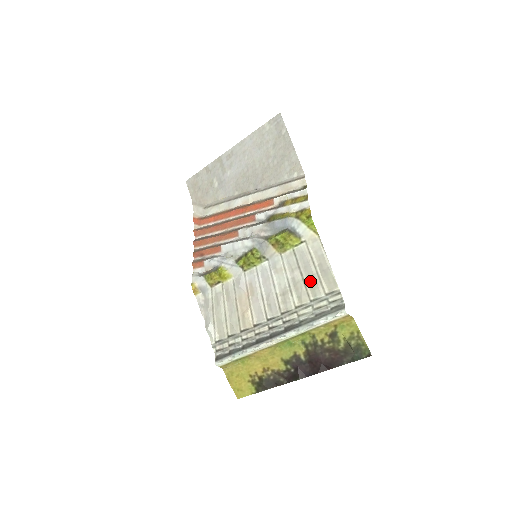
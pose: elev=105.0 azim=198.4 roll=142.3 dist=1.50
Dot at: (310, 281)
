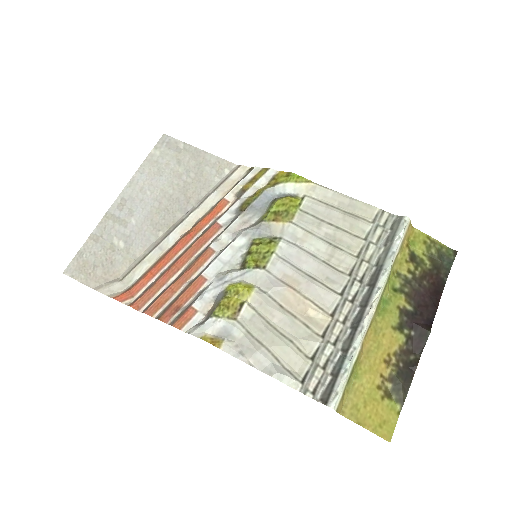
Dot at: (346, 223)
